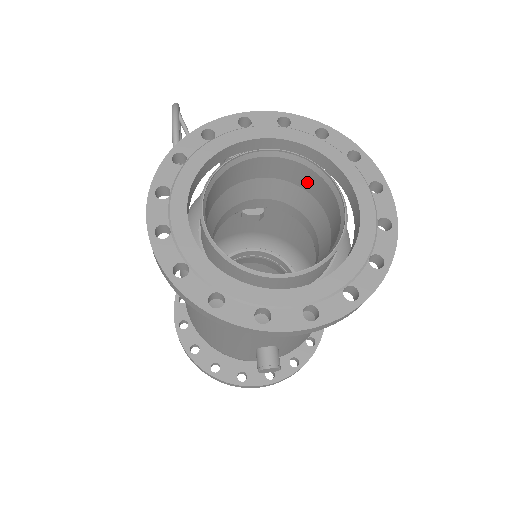
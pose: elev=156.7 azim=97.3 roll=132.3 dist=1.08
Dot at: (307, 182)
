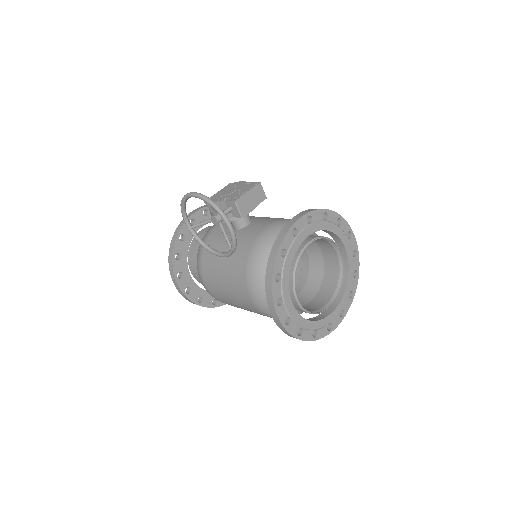
Dot at: occluded
